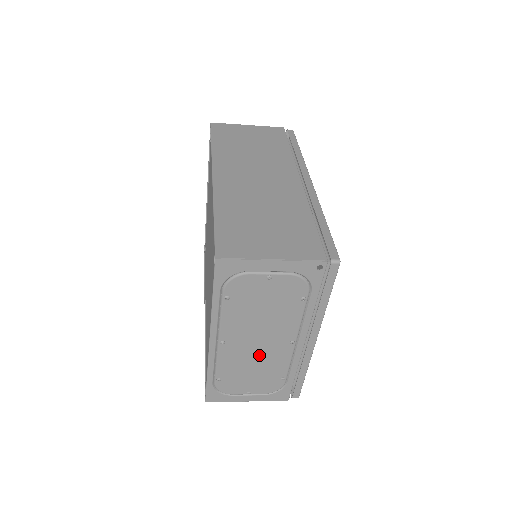
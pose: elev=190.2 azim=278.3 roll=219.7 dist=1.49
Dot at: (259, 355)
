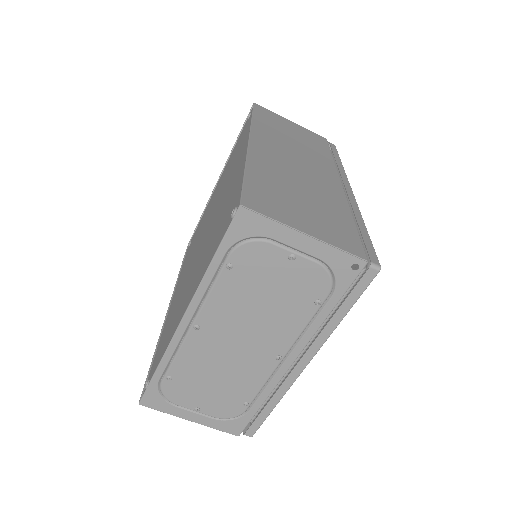
Dot at: (232, 361)
